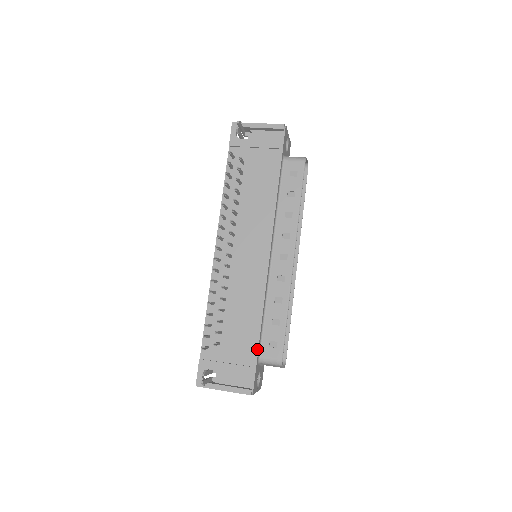
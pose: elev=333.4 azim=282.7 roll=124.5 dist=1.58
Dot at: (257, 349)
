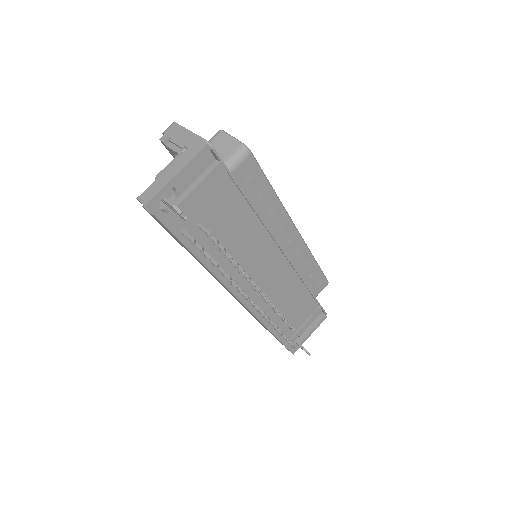
Dot at: (316, 300)
